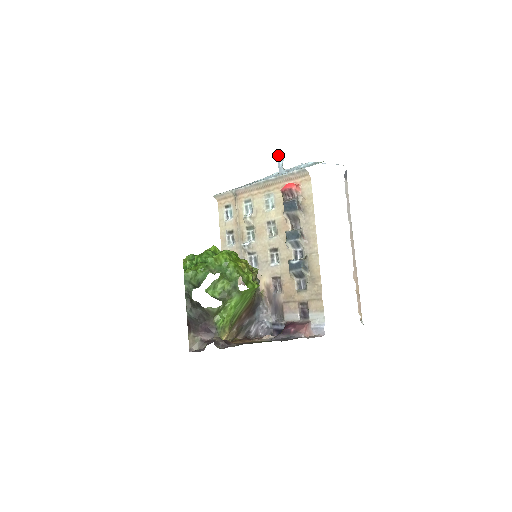
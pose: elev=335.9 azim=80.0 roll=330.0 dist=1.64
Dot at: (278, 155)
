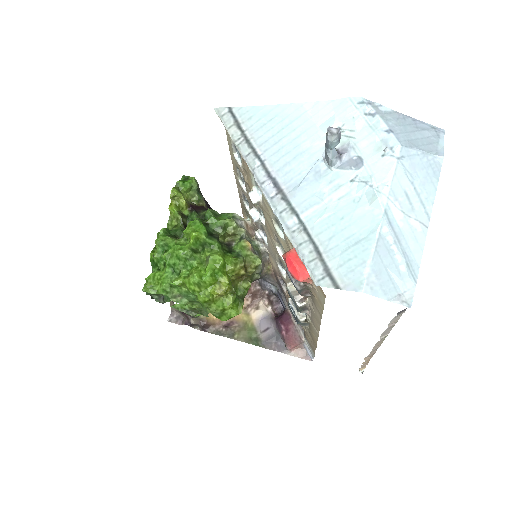
Dot at: (326, 134)
